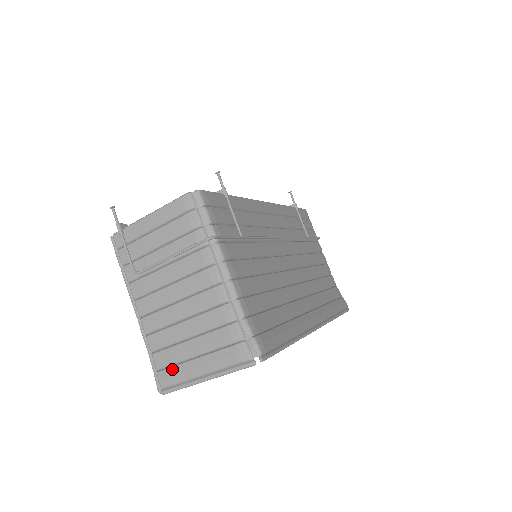
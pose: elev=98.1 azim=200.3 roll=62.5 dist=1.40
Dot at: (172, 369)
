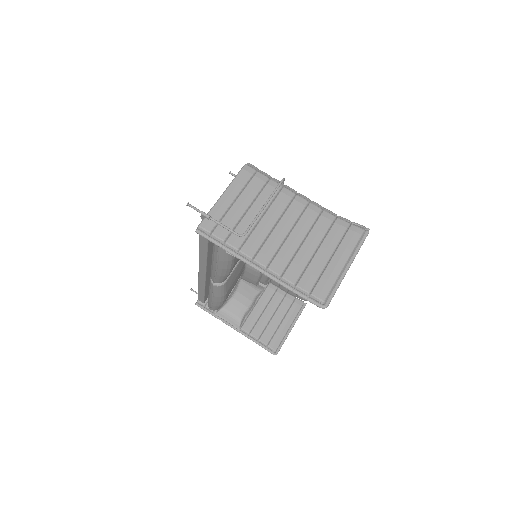
Dot at: (321, 280)
